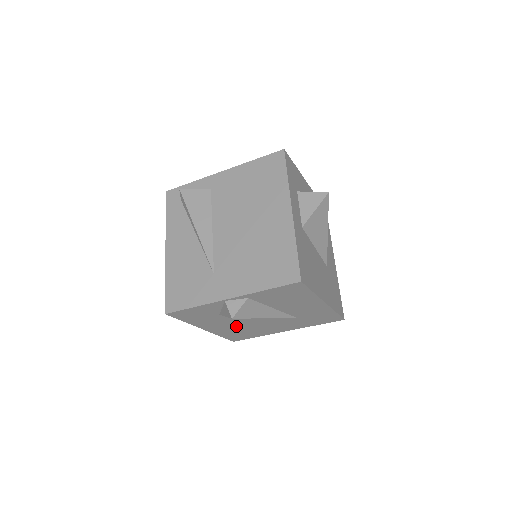
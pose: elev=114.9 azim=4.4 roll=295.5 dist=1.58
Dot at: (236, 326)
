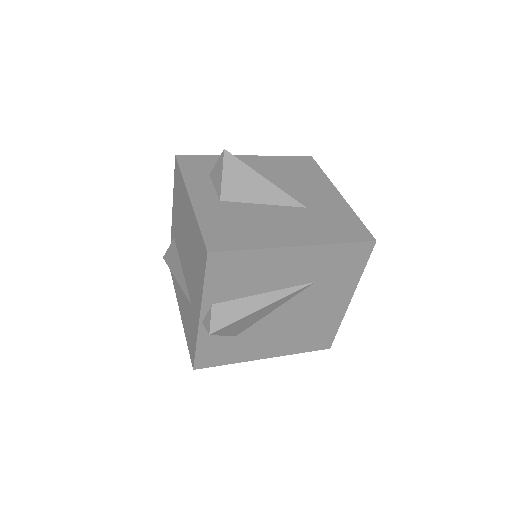
Dot at: (285, 334)
